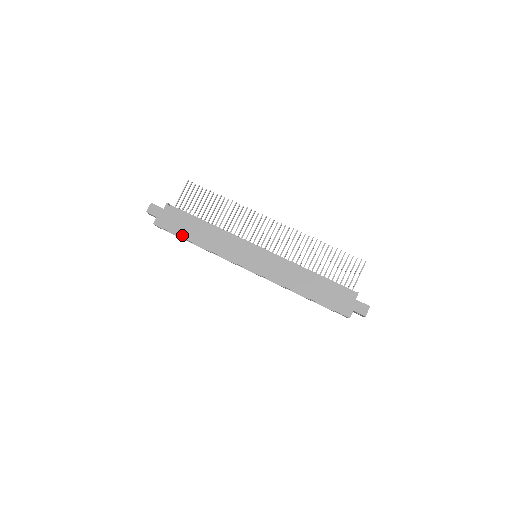
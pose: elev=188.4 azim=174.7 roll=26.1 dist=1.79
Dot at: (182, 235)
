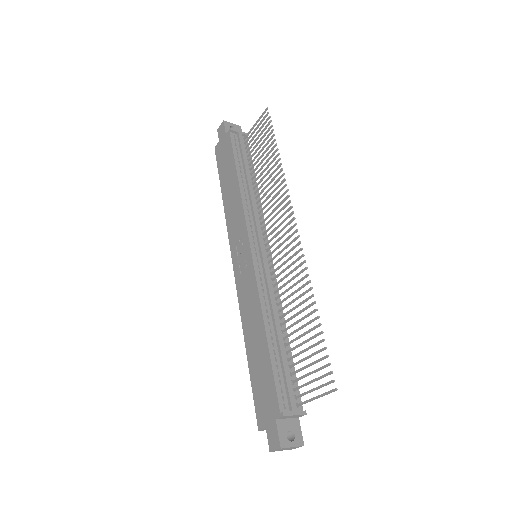
Dot at: (221, 177)
